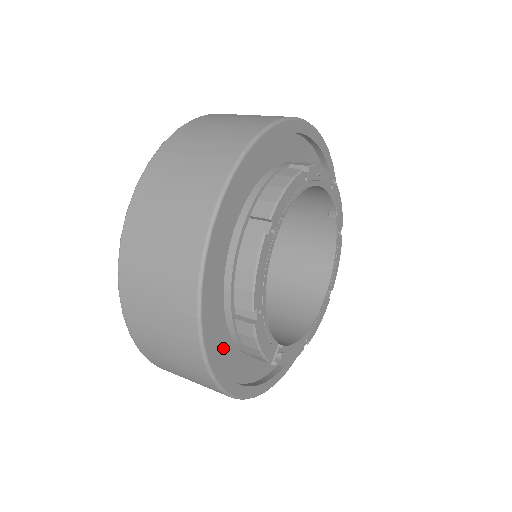
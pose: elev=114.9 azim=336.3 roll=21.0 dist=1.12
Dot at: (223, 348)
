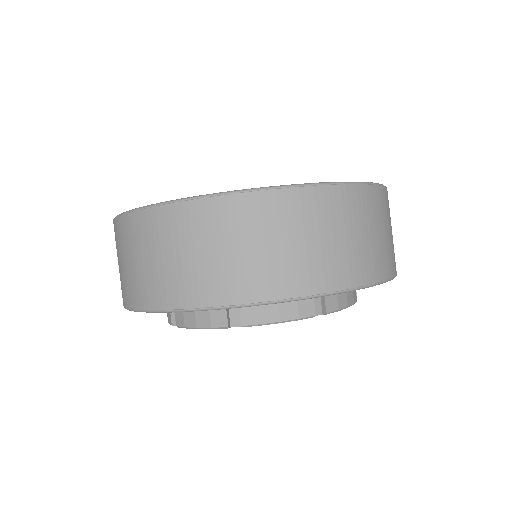
Dot at: occluded
